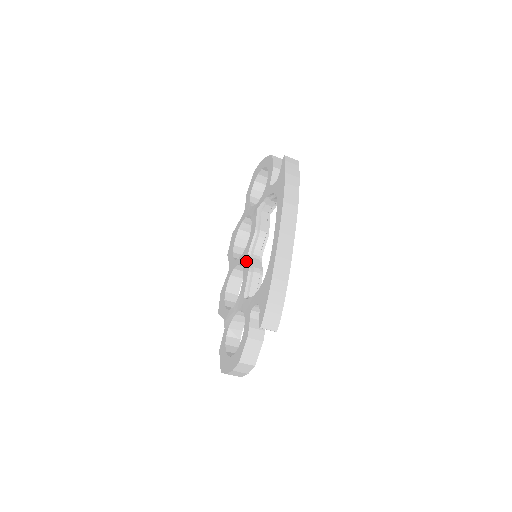
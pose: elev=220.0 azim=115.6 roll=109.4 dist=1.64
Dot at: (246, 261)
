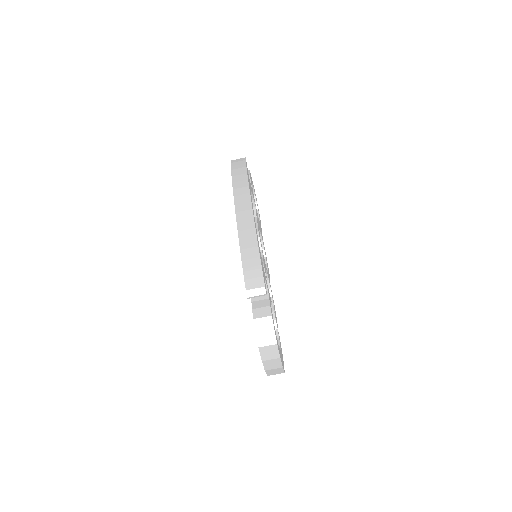
Dot at: occluded
